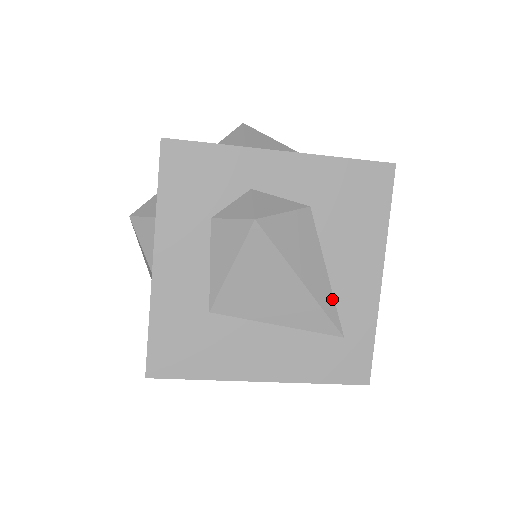
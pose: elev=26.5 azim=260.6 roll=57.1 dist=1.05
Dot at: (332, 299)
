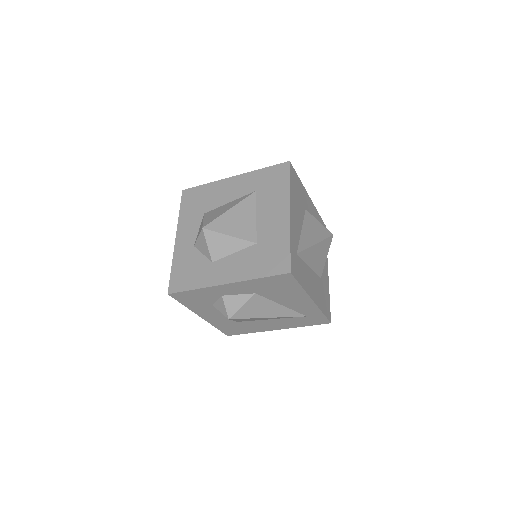
Dot at: (291, 311)
